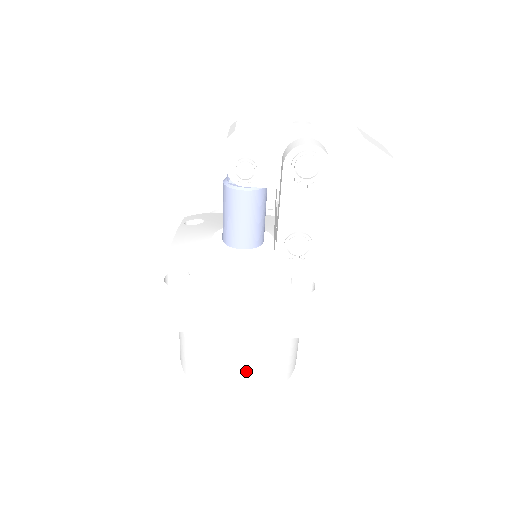
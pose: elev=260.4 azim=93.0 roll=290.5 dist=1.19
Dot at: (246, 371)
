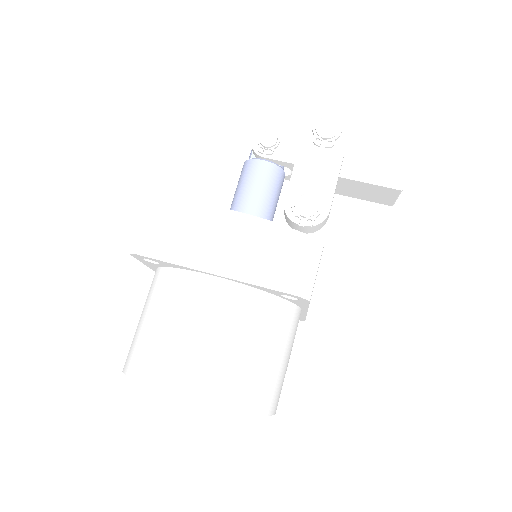
Dot at: (209, 346)
